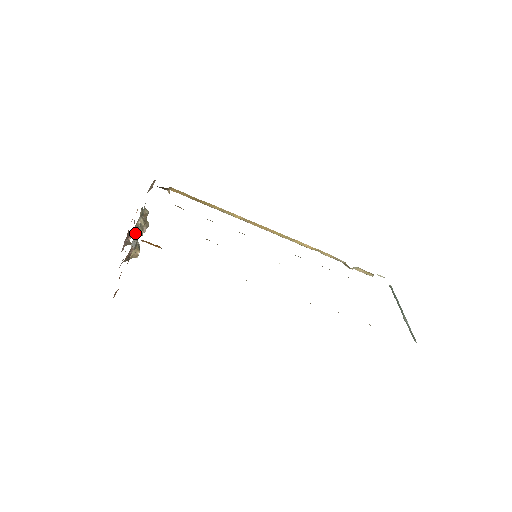
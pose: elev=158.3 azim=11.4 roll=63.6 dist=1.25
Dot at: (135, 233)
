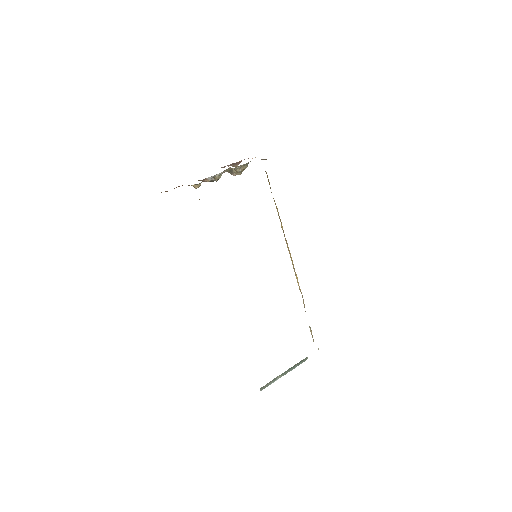
Dot at: (228, 170)
